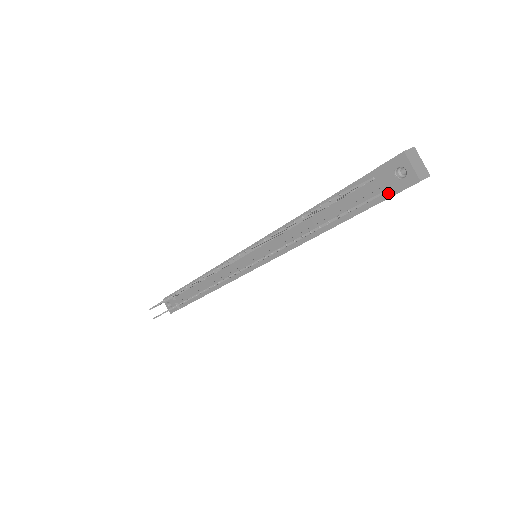
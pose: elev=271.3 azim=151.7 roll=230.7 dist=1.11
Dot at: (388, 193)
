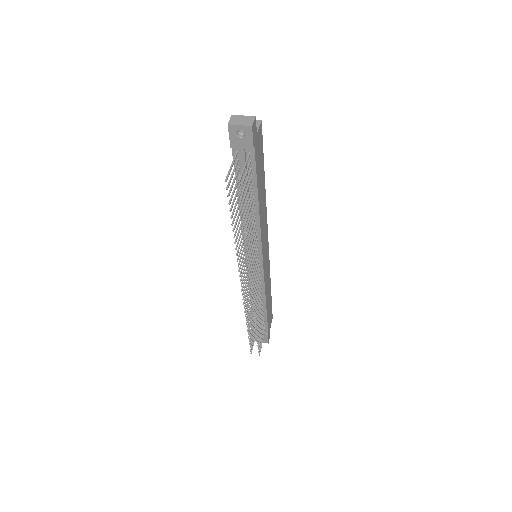
Dot at: (250, 149)
